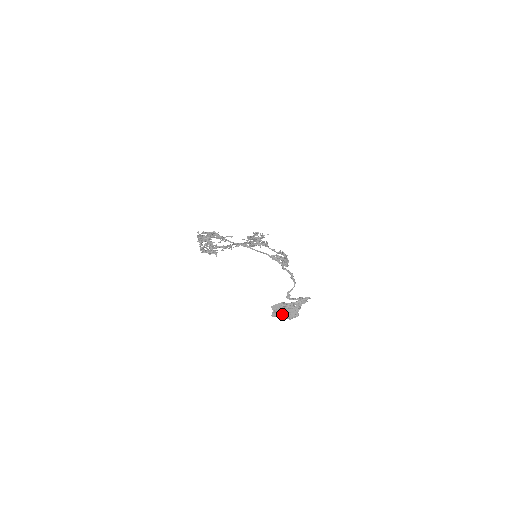
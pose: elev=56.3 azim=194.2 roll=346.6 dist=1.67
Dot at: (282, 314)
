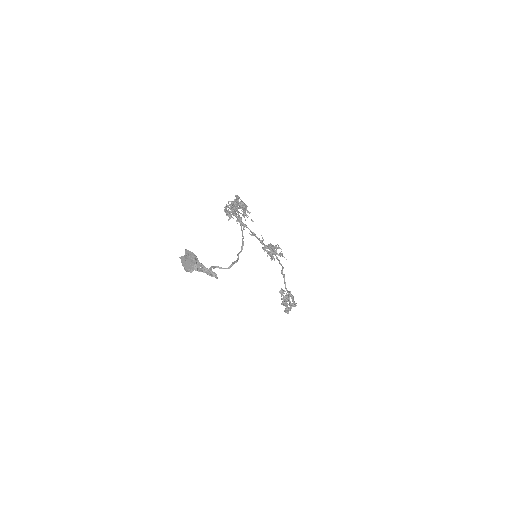
Dot at: occluded
